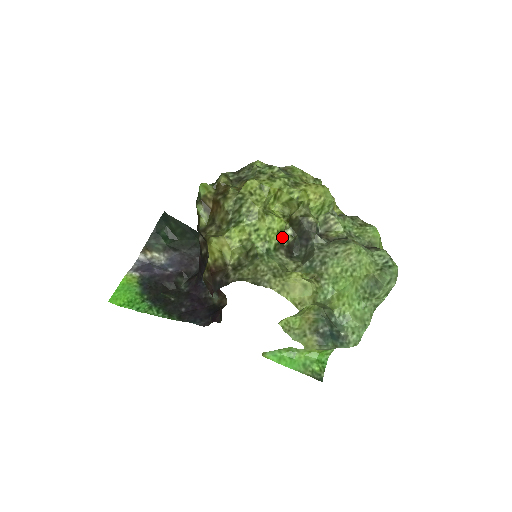
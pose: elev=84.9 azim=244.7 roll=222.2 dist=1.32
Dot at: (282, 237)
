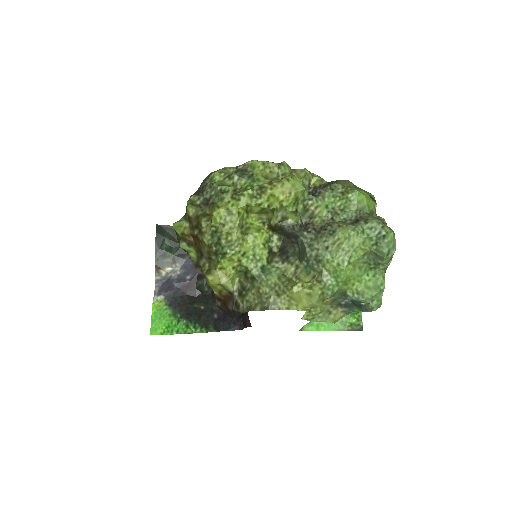
Dot at: (270, 246)
